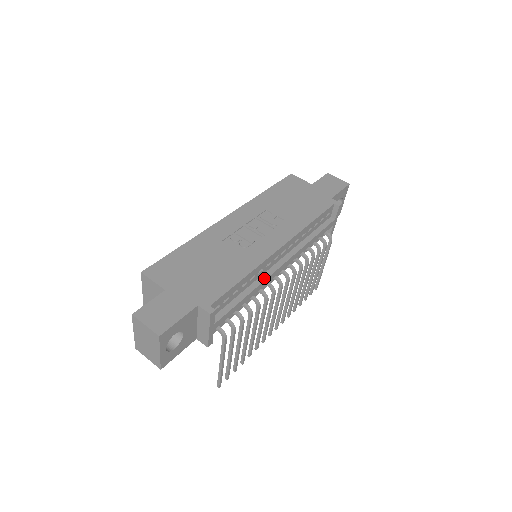
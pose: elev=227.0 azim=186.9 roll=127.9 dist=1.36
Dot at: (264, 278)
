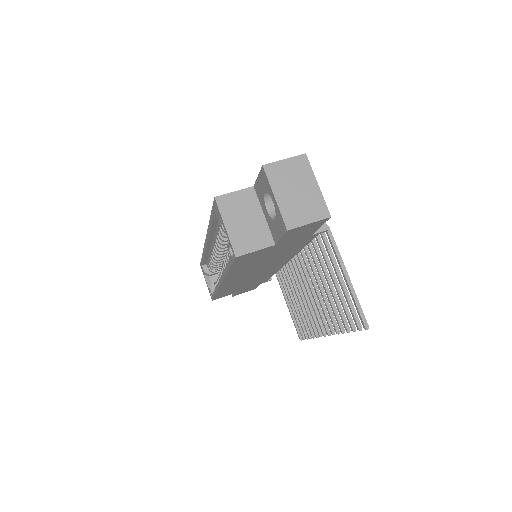
Dot at: occluded
